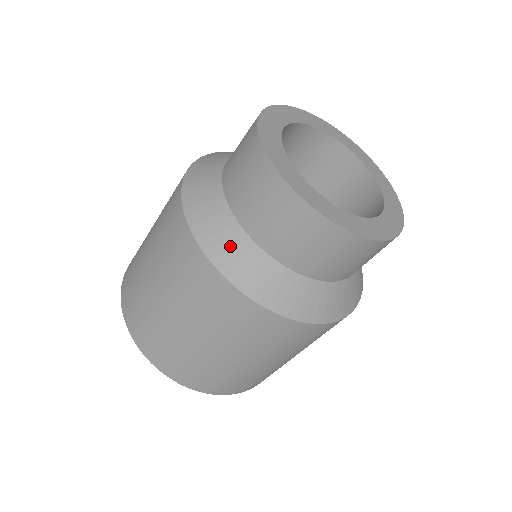
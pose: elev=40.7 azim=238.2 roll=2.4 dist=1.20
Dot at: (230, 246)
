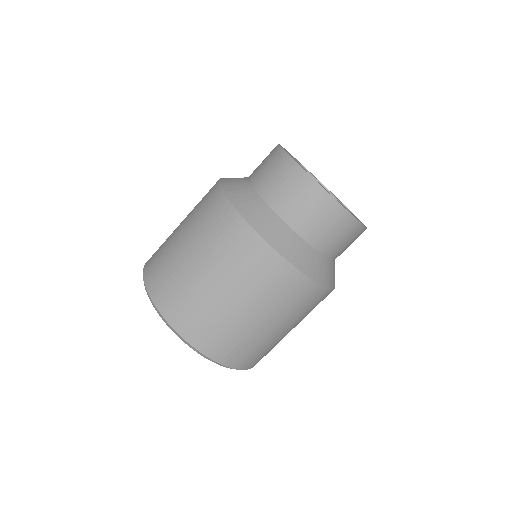
Dot at: (315, 264)
